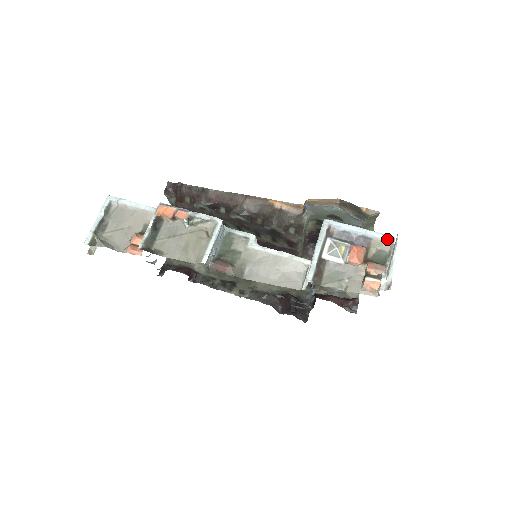
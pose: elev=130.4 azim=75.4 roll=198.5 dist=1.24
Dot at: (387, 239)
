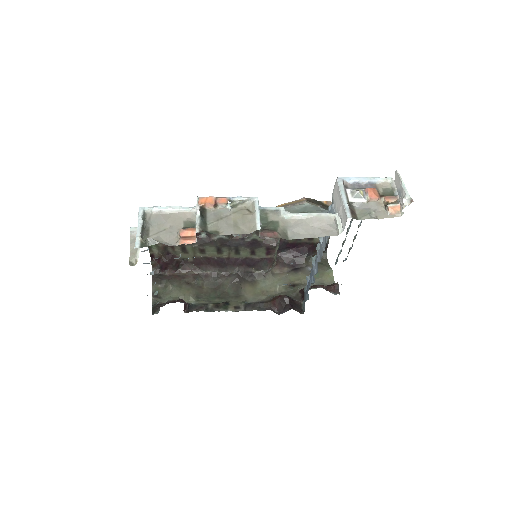
Dot at: (387, 180)
